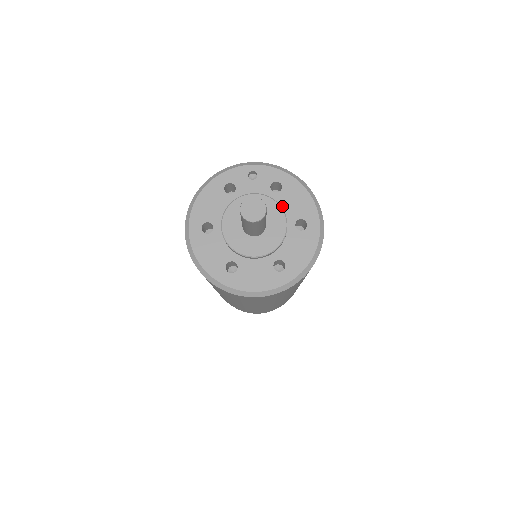
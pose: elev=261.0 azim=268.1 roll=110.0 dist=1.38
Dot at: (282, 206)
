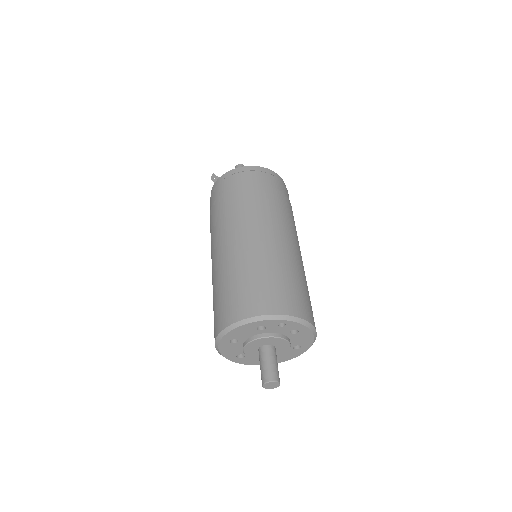
Dot at: (291, 339)
